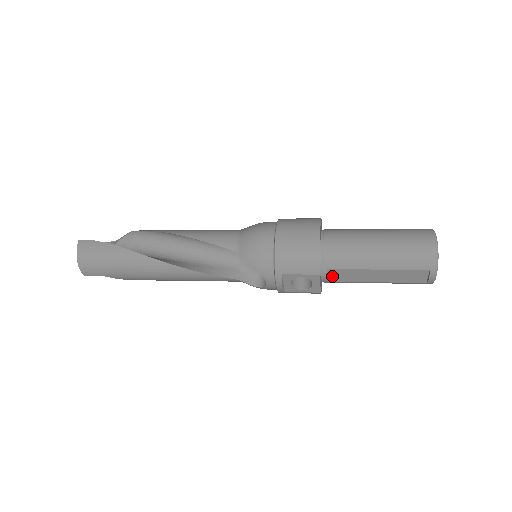
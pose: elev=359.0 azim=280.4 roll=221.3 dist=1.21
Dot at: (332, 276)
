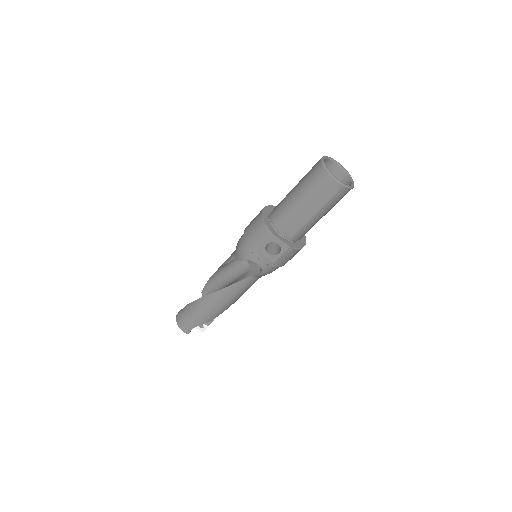
Dot at: (288, 231)
